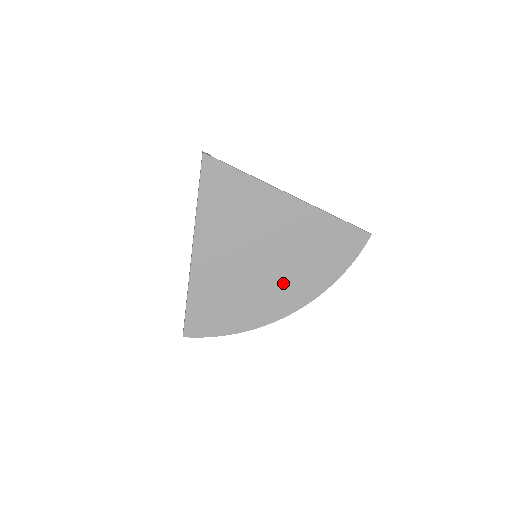
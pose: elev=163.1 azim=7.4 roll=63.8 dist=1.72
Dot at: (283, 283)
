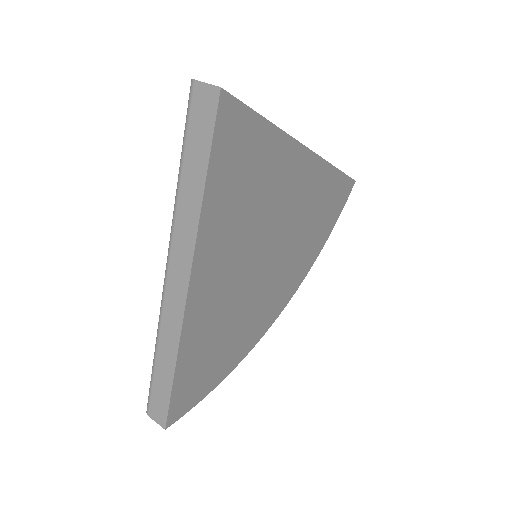
Dot at: (280, 280)
